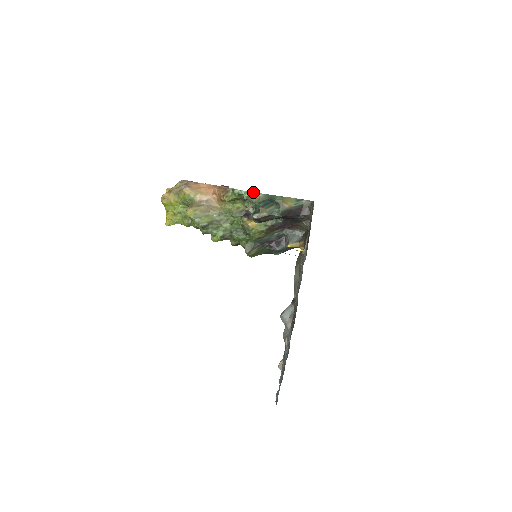
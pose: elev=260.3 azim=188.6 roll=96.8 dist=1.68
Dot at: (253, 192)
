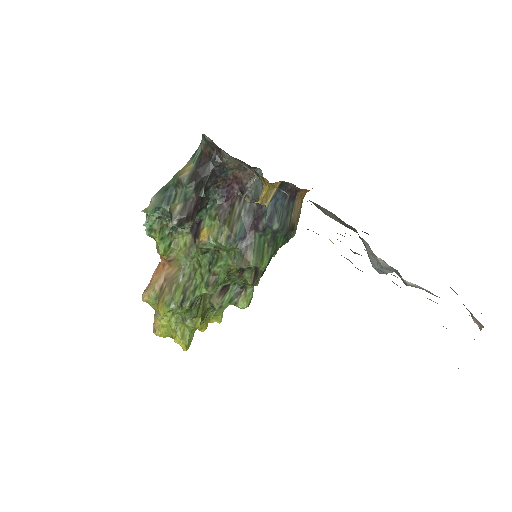
Dot at: occluded
